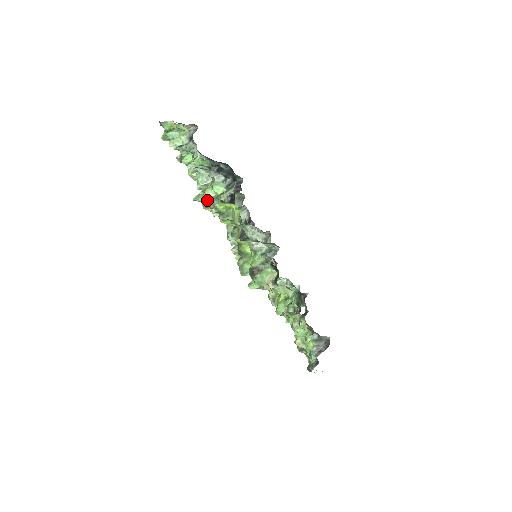
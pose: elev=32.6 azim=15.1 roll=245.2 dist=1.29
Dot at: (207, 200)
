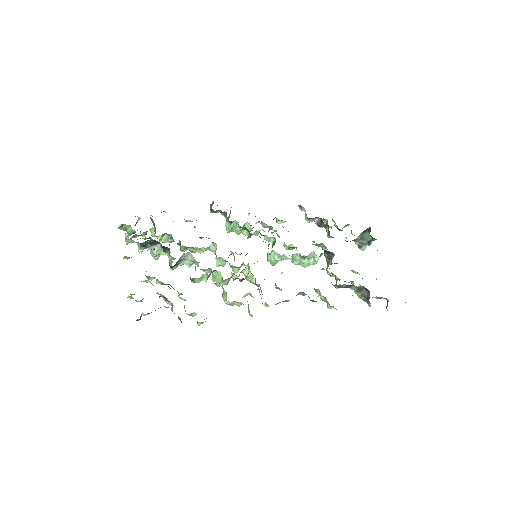
Dot at: occluded
